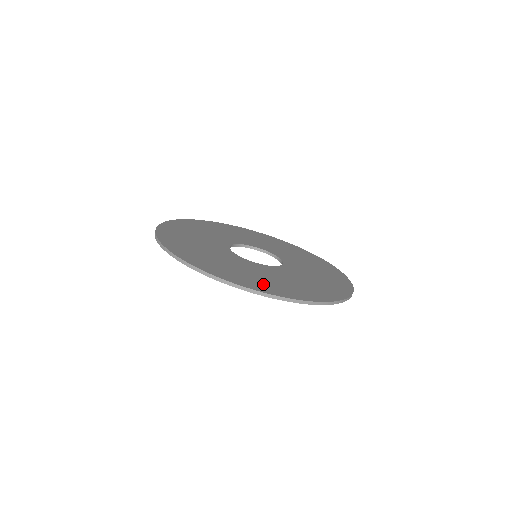
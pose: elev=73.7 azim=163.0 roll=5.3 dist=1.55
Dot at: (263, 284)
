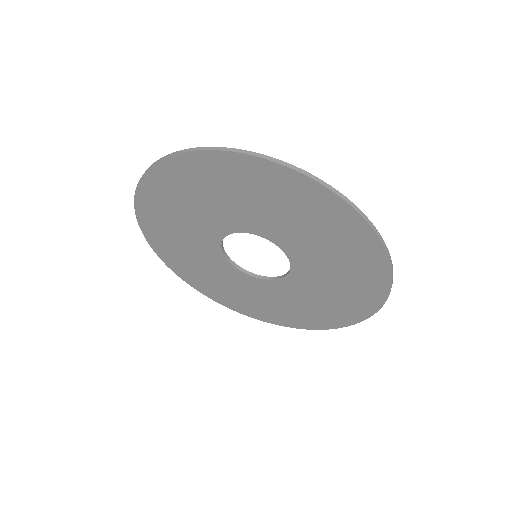
Dot at: (344, 227)
